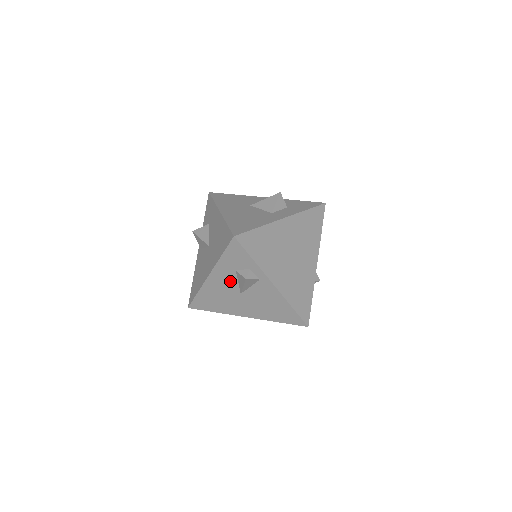
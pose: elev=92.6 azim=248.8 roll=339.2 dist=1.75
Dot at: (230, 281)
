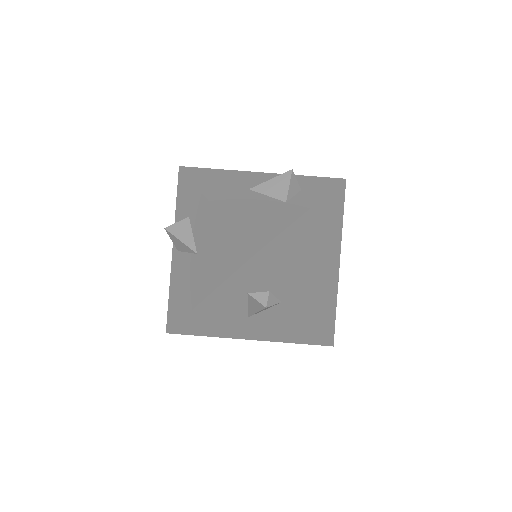
Dot at: (235, 305)
